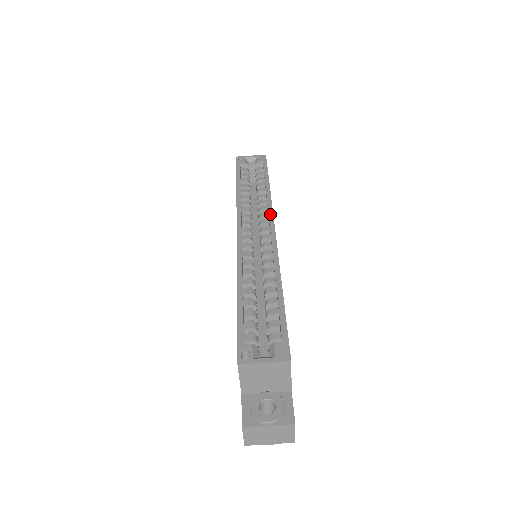
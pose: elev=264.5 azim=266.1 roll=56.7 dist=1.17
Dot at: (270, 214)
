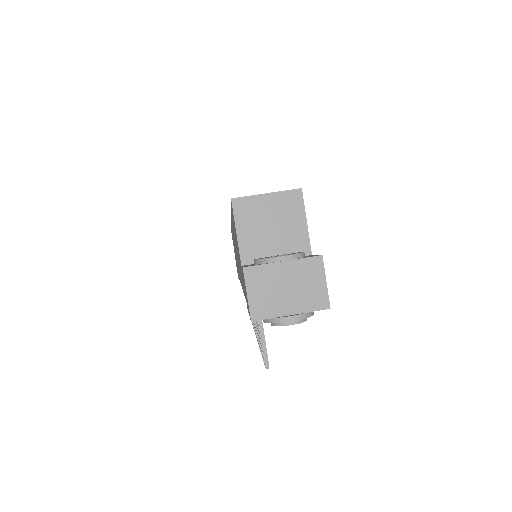
Dot at: occluded
